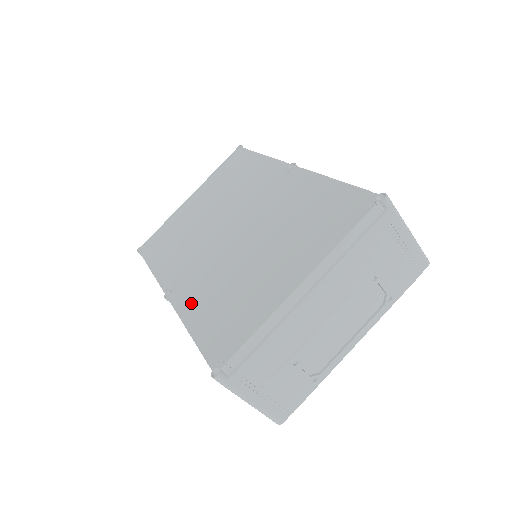
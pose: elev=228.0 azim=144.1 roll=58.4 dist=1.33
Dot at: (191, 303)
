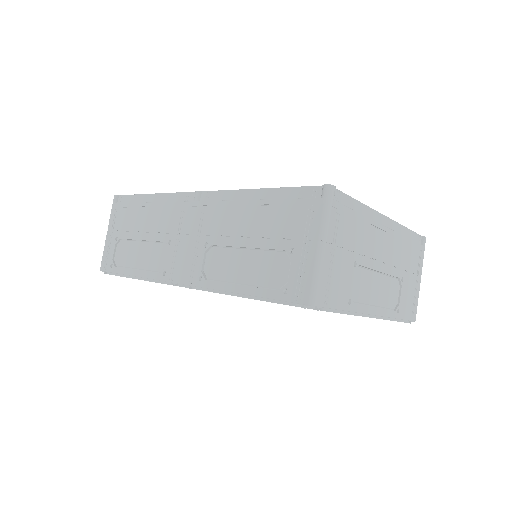
Dot at: occluded
